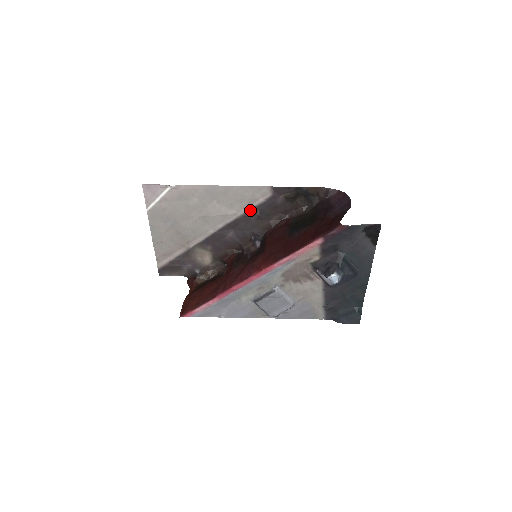
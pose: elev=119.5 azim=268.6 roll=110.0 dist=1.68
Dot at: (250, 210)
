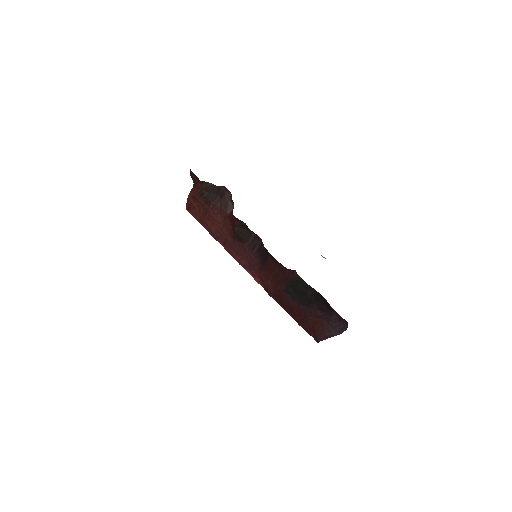
Dot at: occluded
